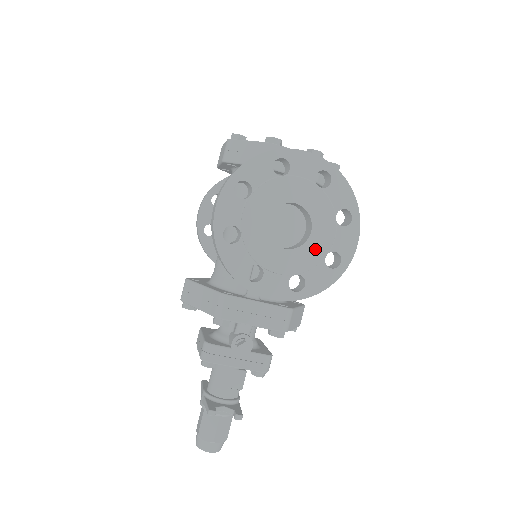
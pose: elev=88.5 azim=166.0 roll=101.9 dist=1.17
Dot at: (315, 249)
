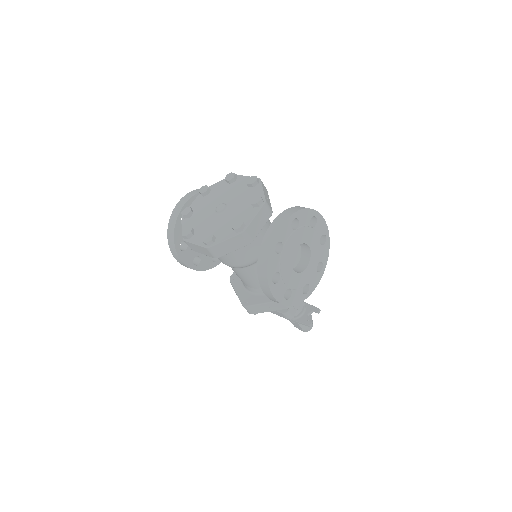
Dot at: (315, 249)
